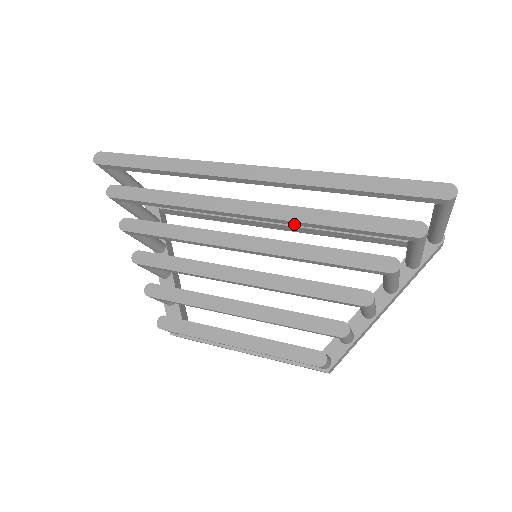
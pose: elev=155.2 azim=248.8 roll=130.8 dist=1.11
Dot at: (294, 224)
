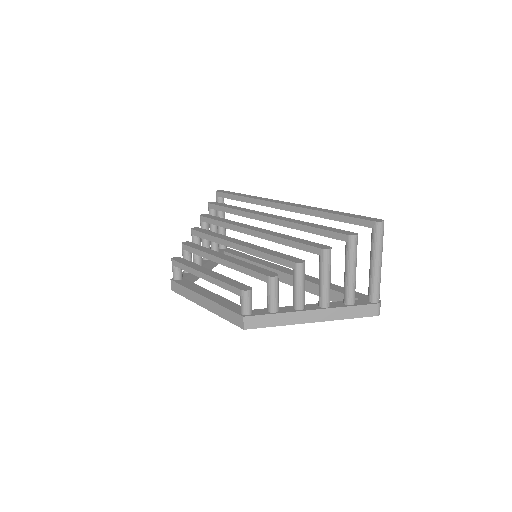
Dot at: (288, 226)
